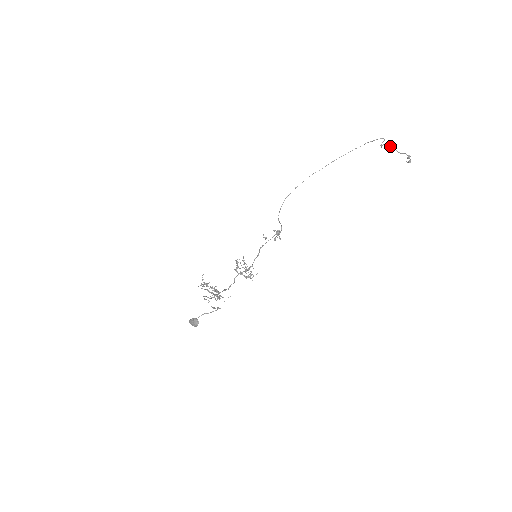
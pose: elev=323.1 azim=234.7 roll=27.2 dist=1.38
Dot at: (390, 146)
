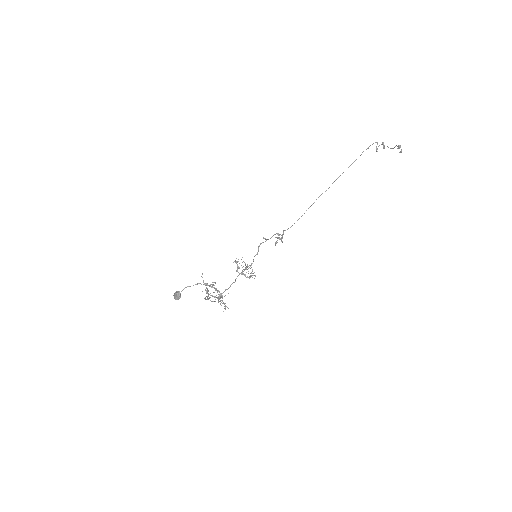
Dot at: (383, 146)
